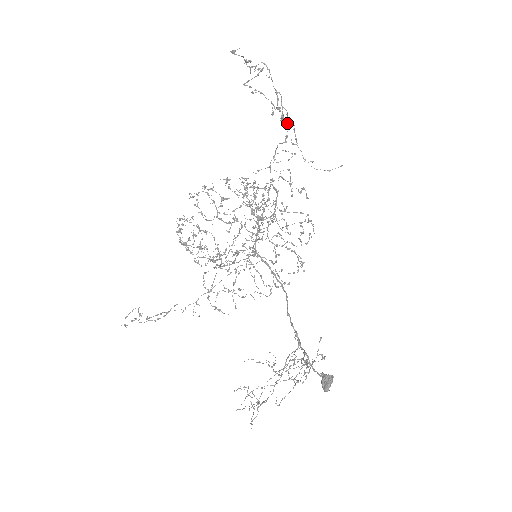
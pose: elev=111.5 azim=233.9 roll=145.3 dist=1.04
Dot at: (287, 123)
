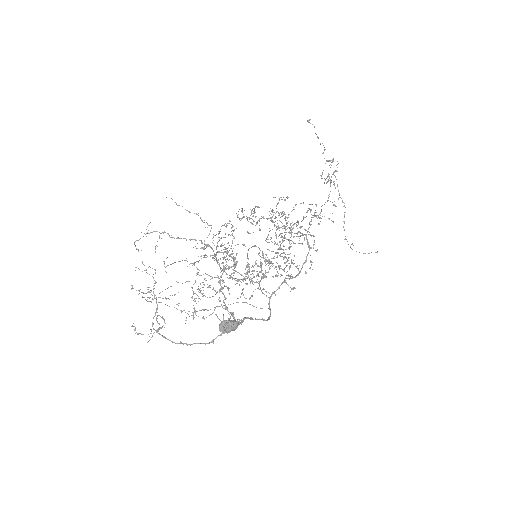
Dot at: (338, 199)
